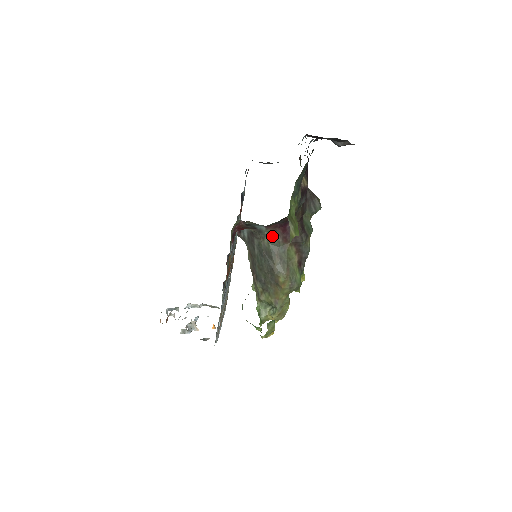
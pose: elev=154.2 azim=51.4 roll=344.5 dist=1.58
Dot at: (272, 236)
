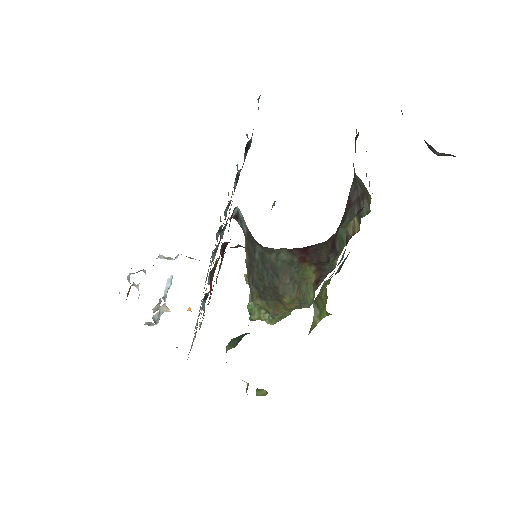
Dot at: (284, 253)
